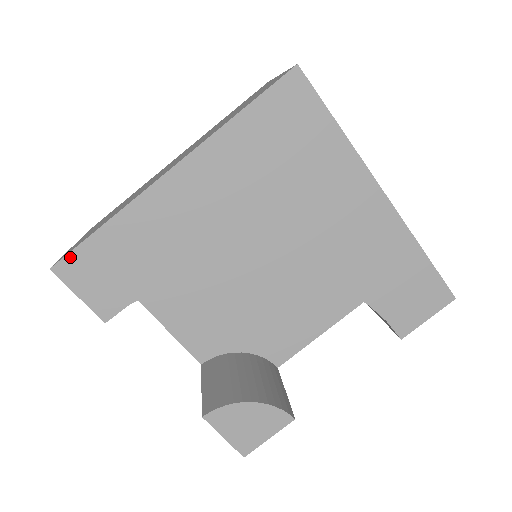
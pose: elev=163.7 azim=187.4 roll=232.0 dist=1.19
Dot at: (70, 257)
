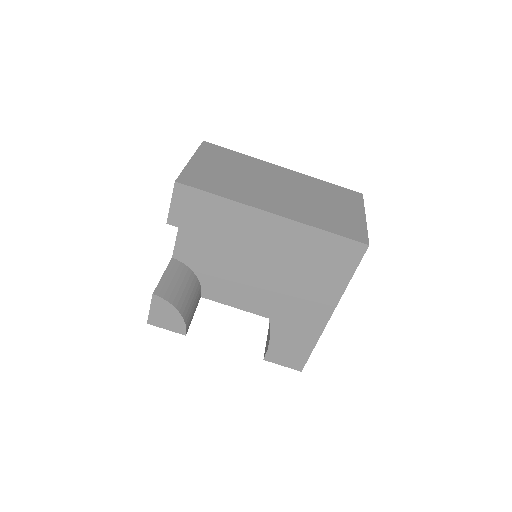
Dot at: (189, 188)
